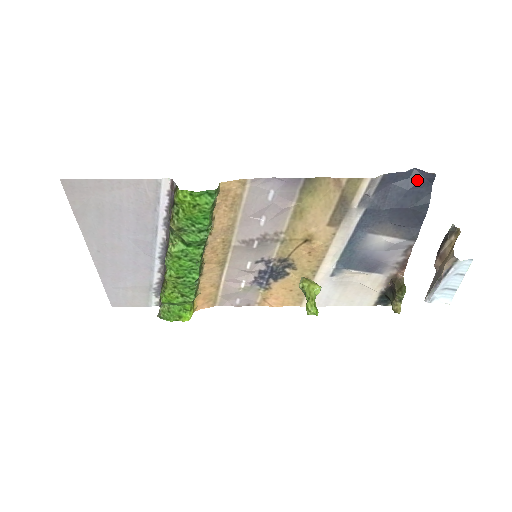
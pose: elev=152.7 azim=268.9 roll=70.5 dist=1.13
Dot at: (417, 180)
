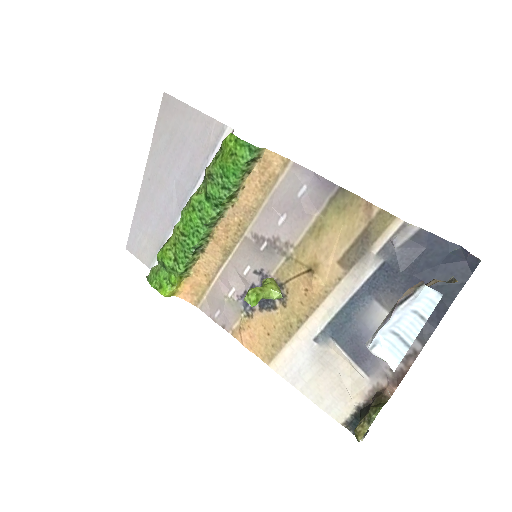
Dot at: (456, 259)
